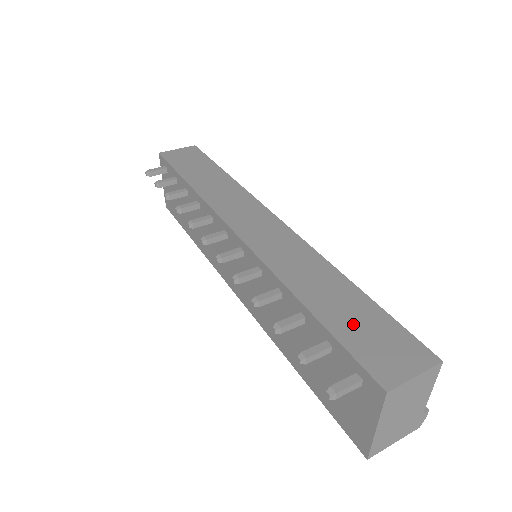
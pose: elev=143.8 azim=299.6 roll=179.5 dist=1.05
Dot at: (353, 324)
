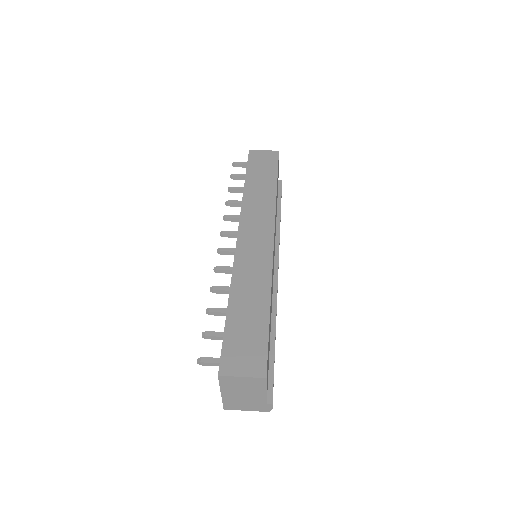
Dot at: (242, 330)
